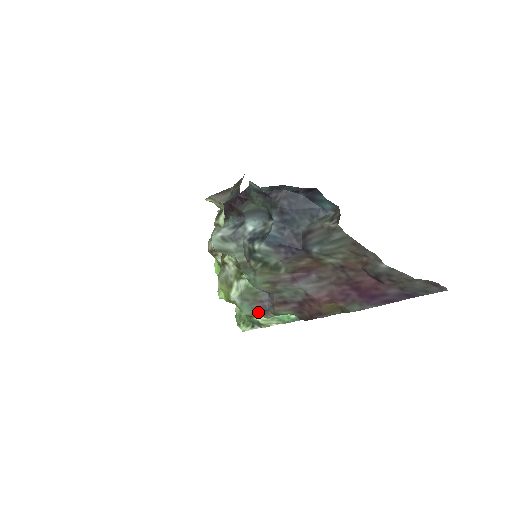
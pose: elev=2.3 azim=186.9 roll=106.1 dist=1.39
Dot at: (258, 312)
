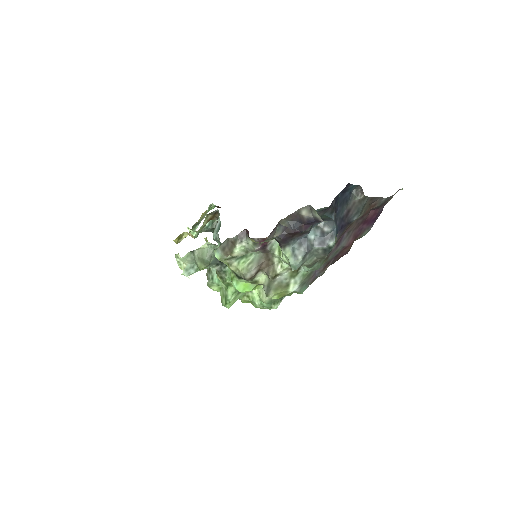
Dot at: (310, 284)
